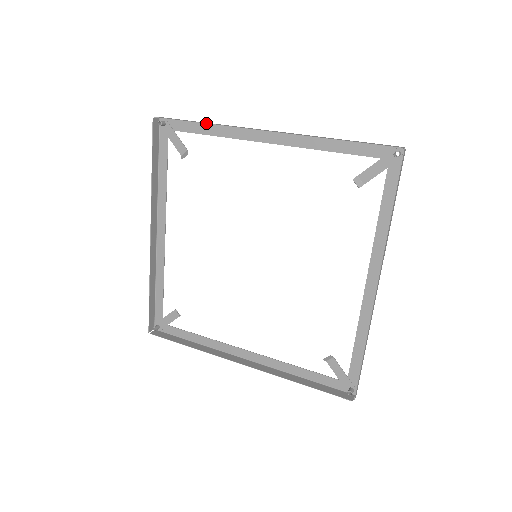
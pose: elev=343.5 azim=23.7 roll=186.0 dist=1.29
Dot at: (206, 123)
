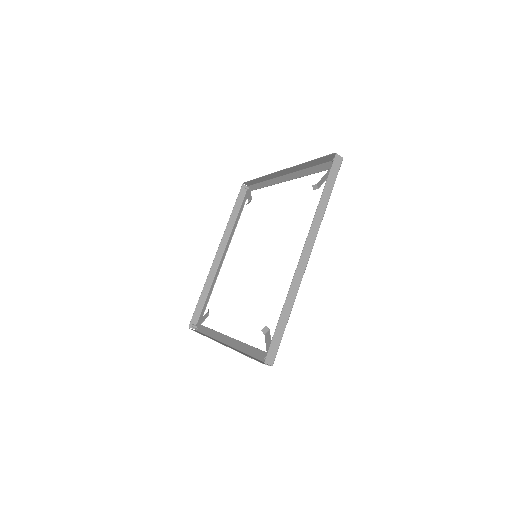
Dot at: (202, 290)
